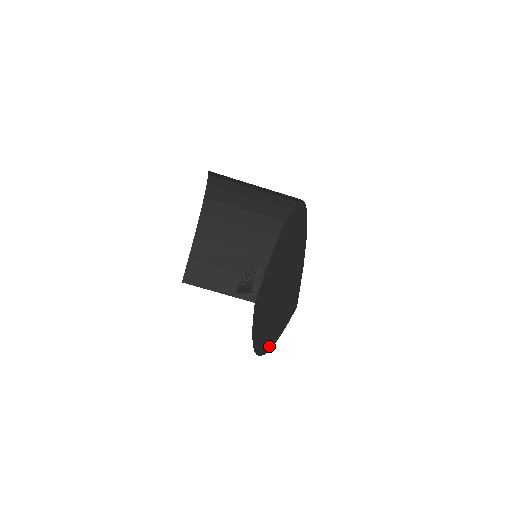
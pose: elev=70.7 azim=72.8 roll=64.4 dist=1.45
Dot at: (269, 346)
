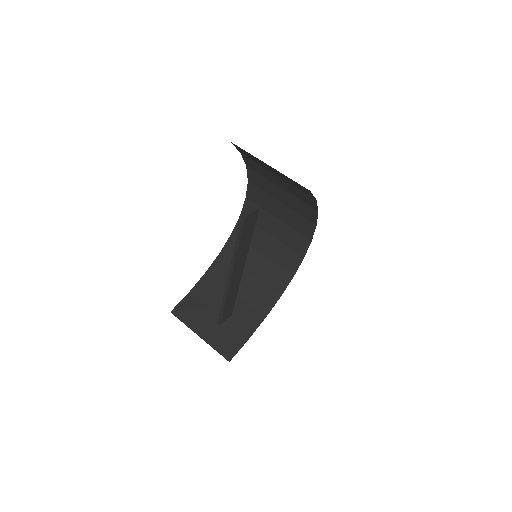
Dot at: occluded
